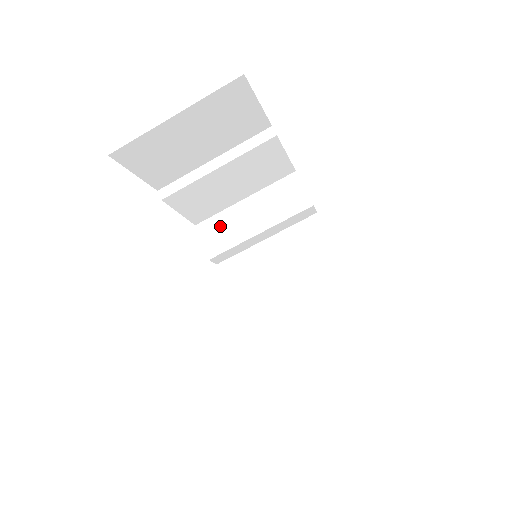
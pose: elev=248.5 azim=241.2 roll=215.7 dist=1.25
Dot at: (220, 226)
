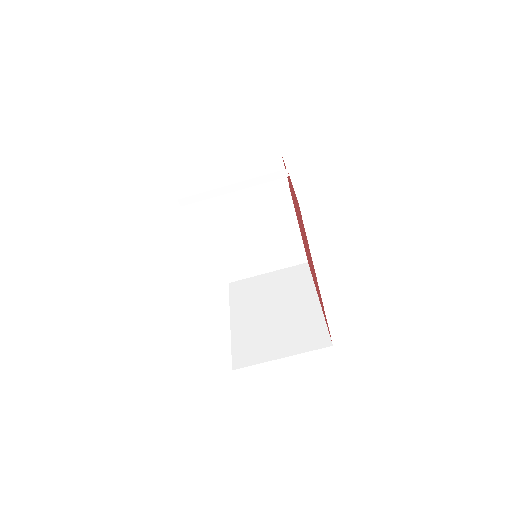
Dot at: (209, 186)
